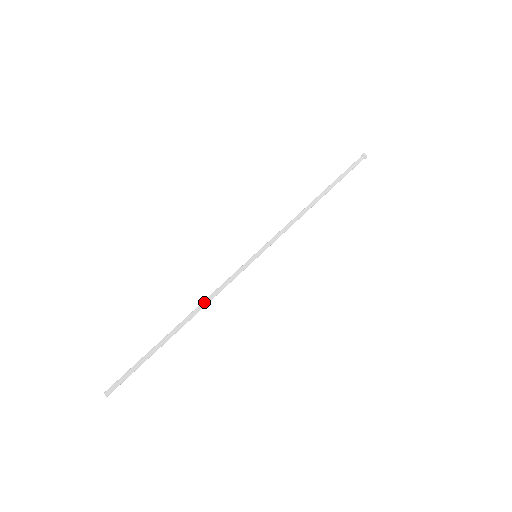
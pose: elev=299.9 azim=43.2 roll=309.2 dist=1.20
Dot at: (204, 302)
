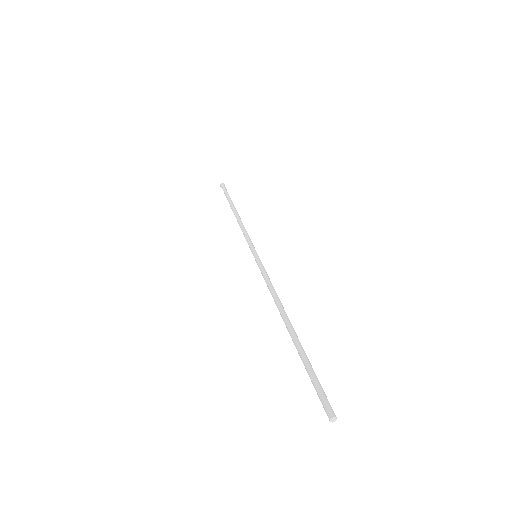
Dot at: (275, 298)
